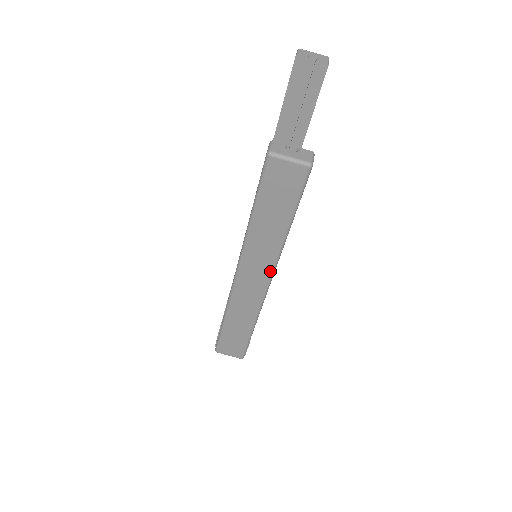
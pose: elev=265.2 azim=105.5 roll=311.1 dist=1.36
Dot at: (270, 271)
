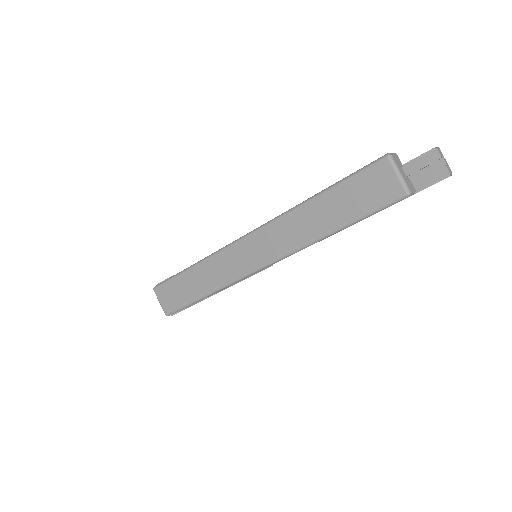
Dot at: (279, 255)
